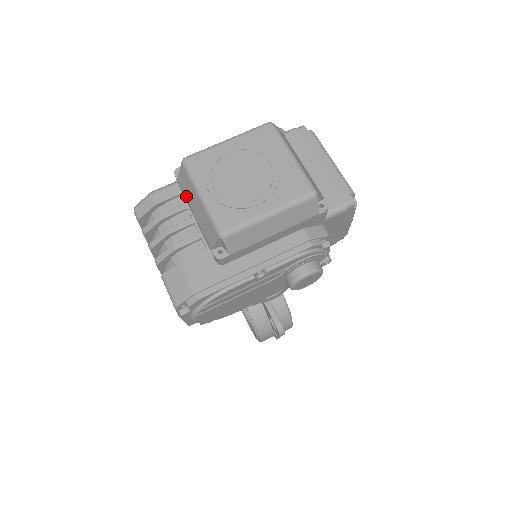
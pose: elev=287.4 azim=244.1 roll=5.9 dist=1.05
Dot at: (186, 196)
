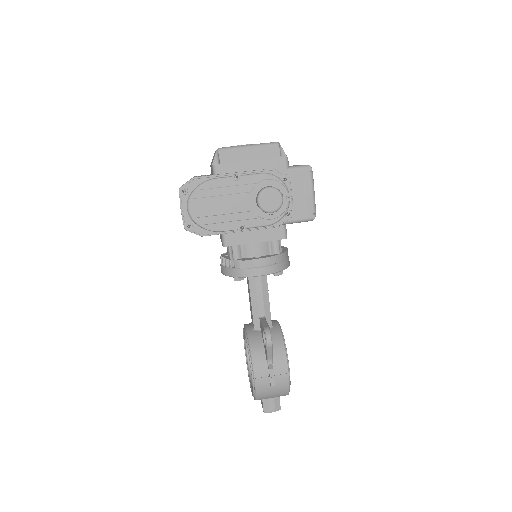
Dot at: occluded
